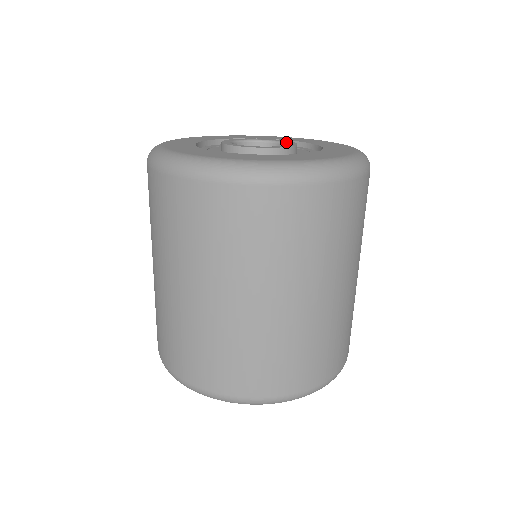
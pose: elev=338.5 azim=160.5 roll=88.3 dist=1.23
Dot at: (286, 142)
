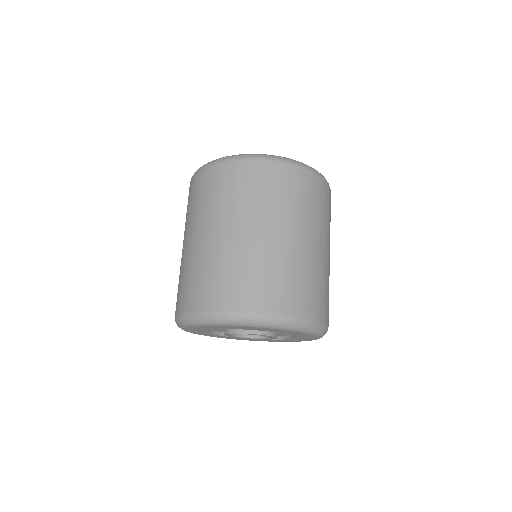
Dot at: occluded
